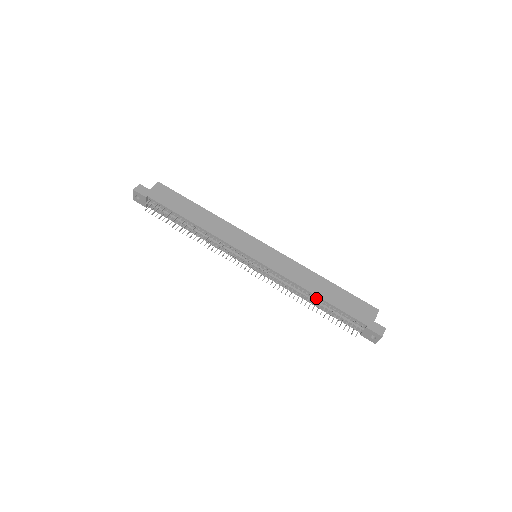
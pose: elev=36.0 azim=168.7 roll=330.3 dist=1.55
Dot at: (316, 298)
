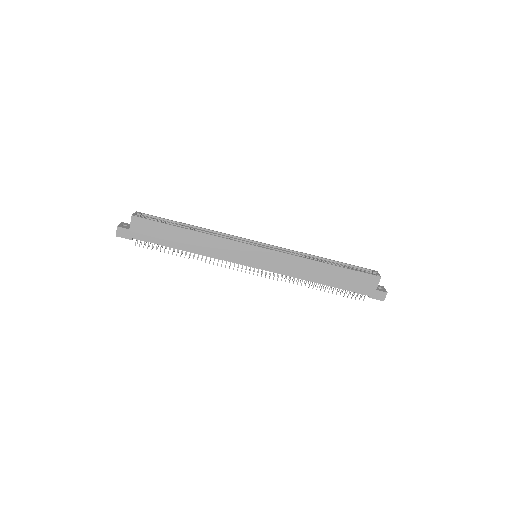
Dot at: (320, 283)
